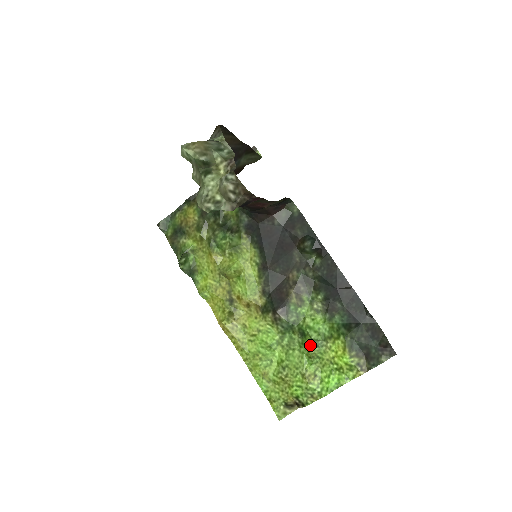
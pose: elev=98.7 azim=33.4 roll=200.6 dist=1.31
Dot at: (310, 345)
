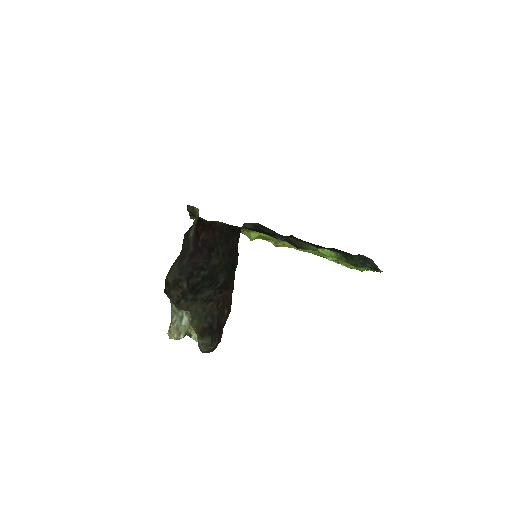
Dot at: occluded
